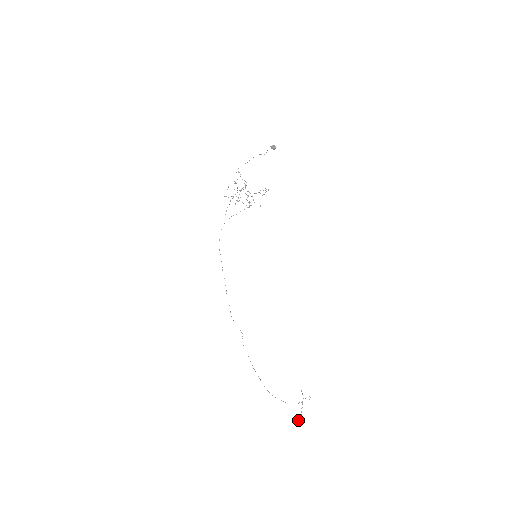
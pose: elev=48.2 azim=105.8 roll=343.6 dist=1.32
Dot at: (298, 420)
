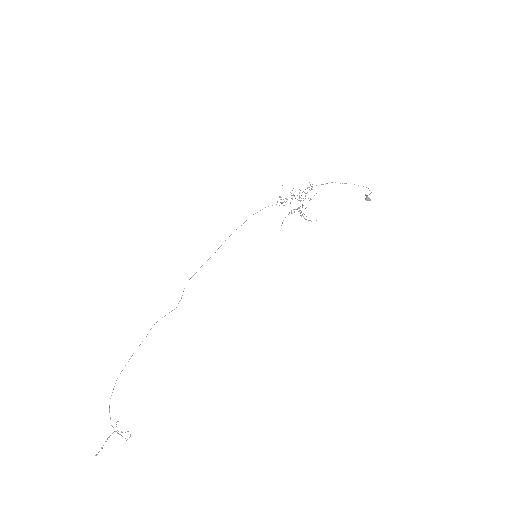
Dot at: (99, 451)
